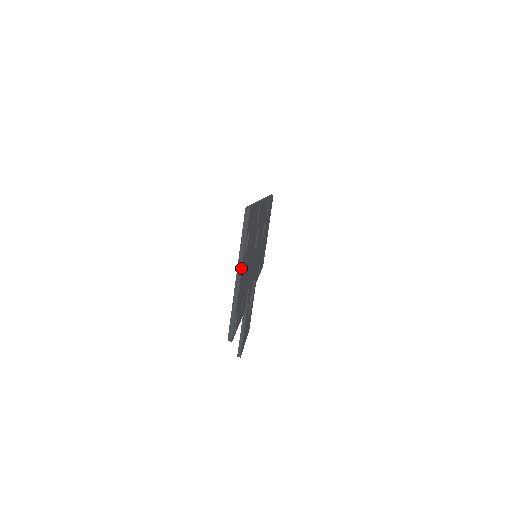
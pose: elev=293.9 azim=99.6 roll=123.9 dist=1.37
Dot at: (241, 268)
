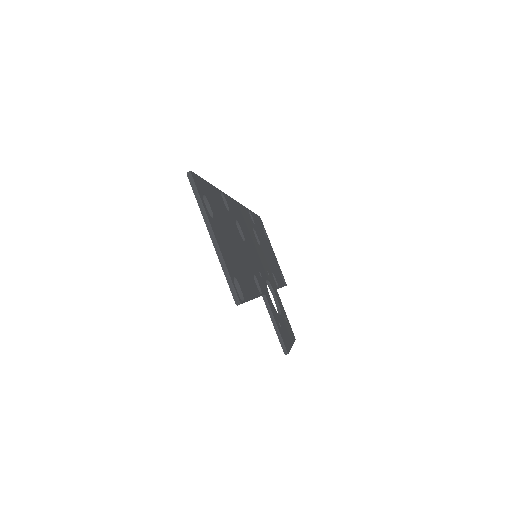
Dot at: (211, 227)
